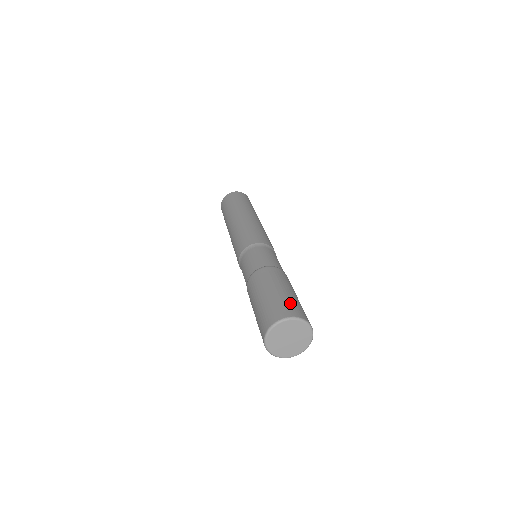
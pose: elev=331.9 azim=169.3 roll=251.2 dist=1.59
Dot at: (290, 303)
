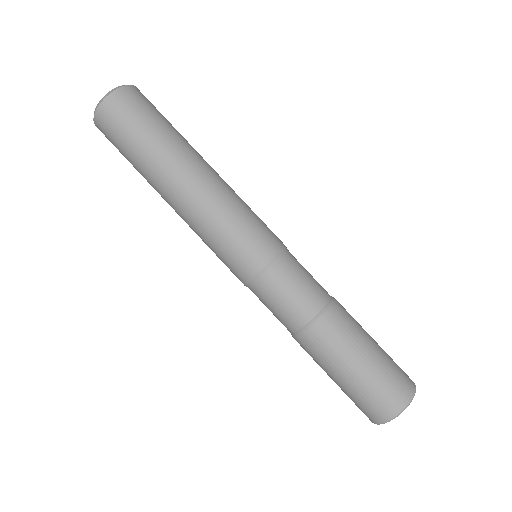
Dot at: (371, 398)
